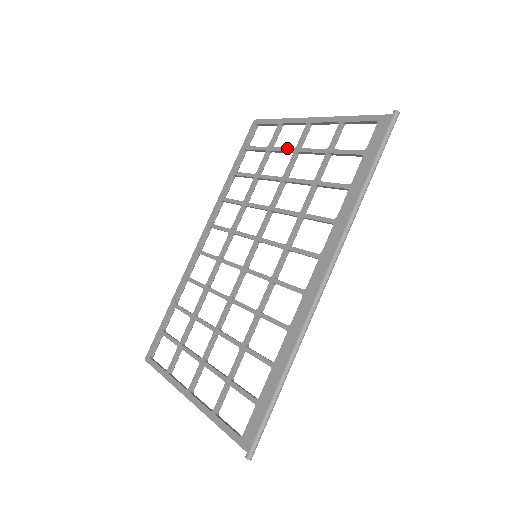
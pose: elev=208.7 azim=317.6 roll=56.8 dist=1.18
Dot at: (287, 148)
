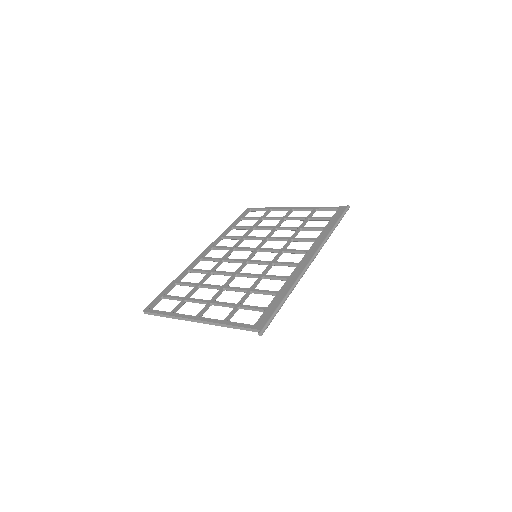
Dot at: (277, 217)
